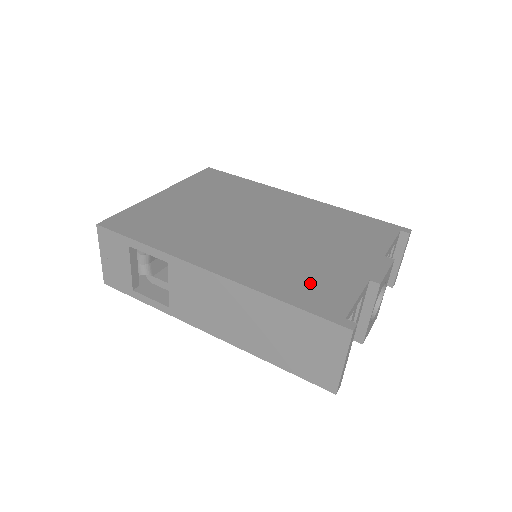
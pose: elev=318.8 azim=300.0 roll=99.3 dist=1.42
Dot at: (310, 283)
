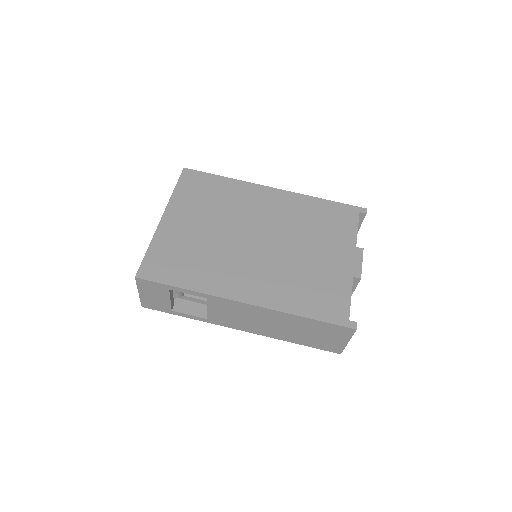
Dot at: (317, 293)
